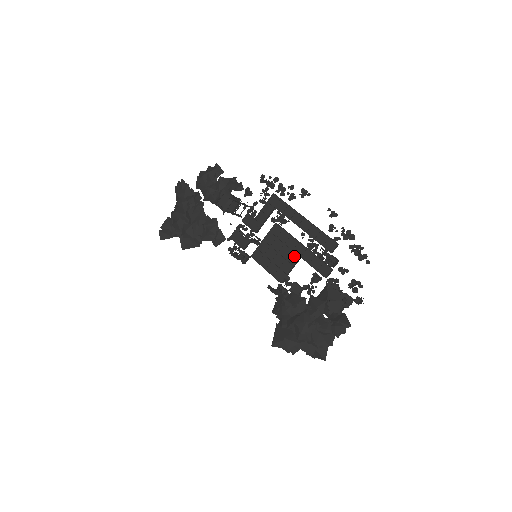
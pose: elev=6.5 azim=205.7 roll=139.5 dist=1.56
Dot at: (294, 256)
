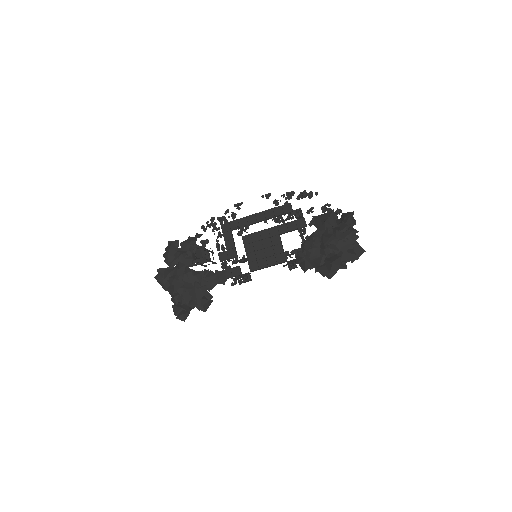
Dot at: (275, 238)
